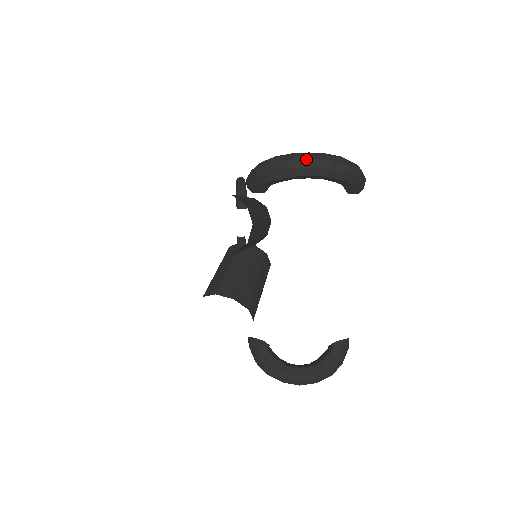
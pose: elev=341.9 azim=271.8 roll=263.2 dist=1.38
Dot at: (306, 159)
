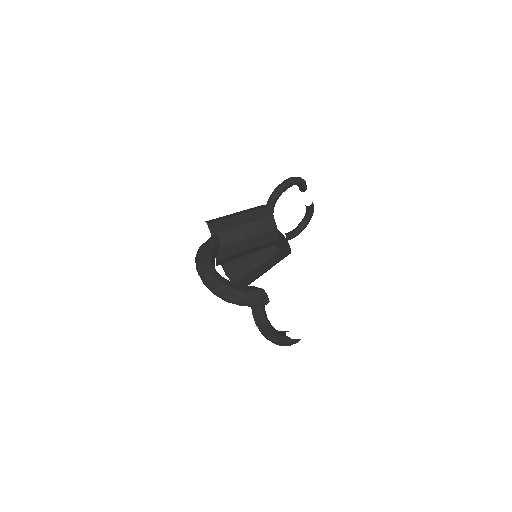
Dot at: (201, 279)
